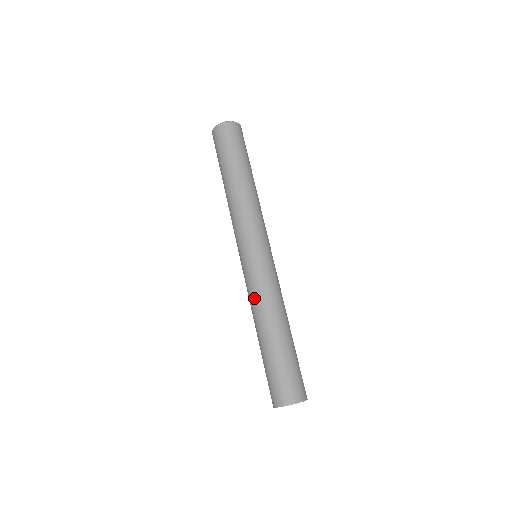
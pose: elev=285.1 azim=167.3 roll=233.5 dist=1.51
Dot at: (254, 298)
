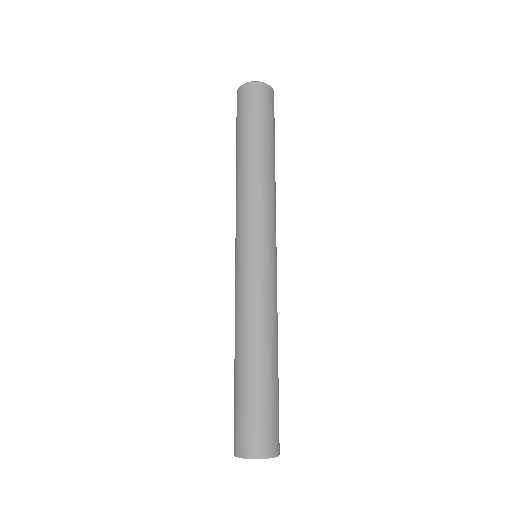
Dot at: (250, 308)
